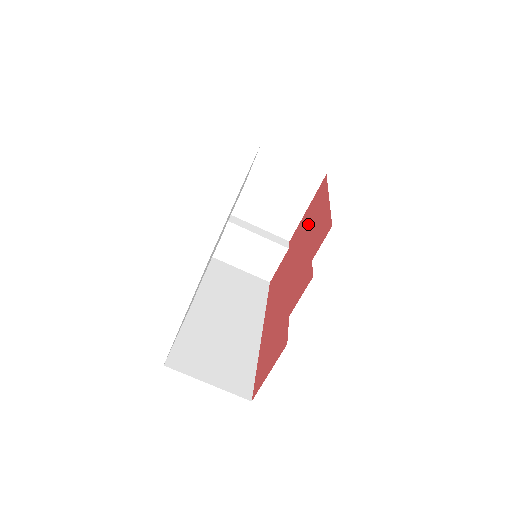
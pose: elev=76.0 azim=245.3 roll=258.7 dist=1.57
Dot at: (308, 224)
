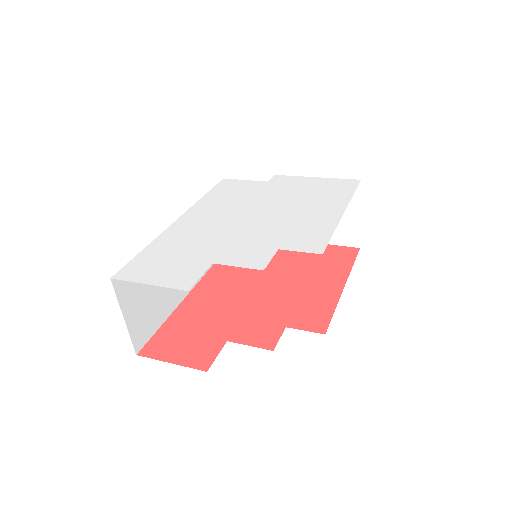
Dot at: (308, 268)
